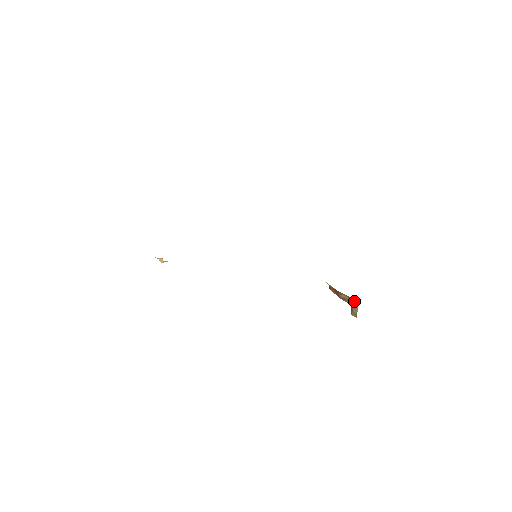
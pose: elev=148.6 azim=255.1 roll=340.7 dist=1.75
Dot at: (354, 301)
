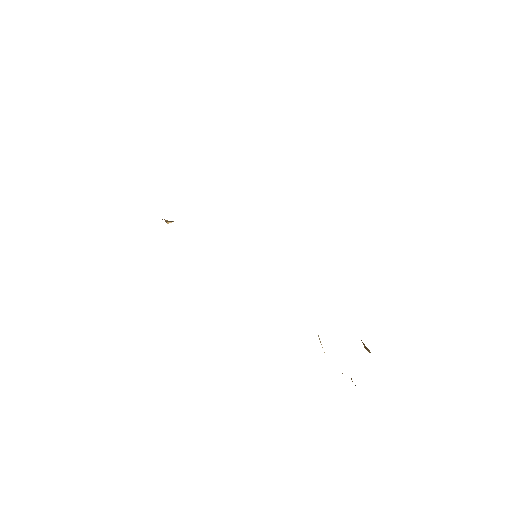
Dot at: occluded
